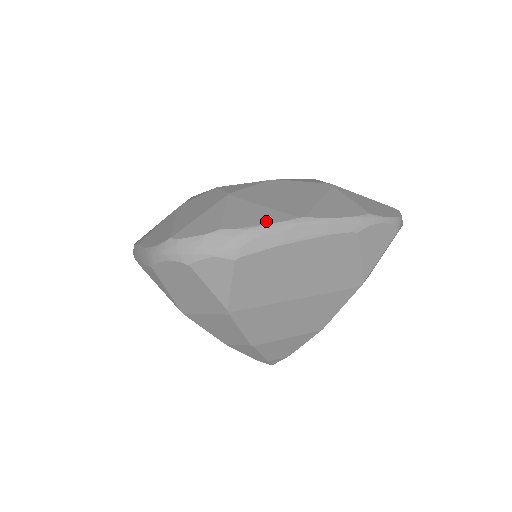
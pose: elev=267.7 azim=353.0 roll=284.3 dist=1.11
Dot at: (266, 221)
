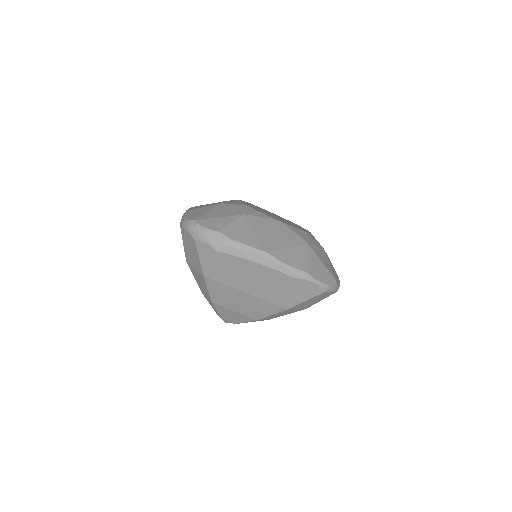
Dot at: (245, 242)
